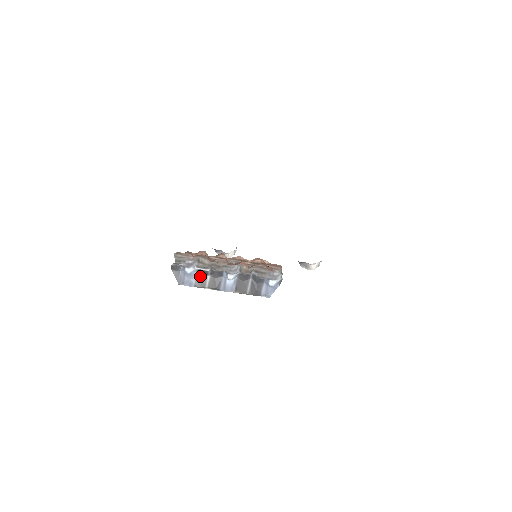
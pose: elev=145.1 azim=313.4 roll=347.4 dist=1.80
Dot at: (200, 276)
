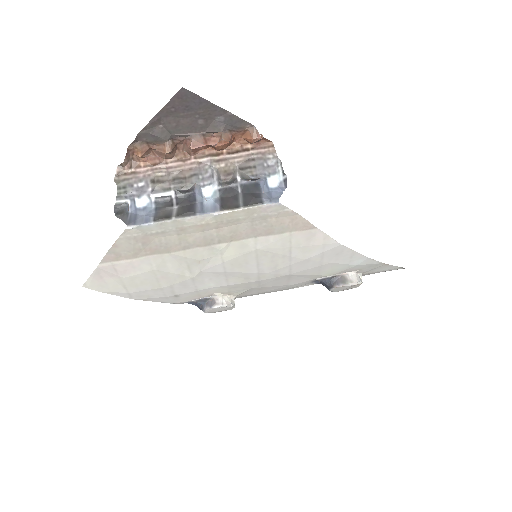
Dot at: (161, 210)
